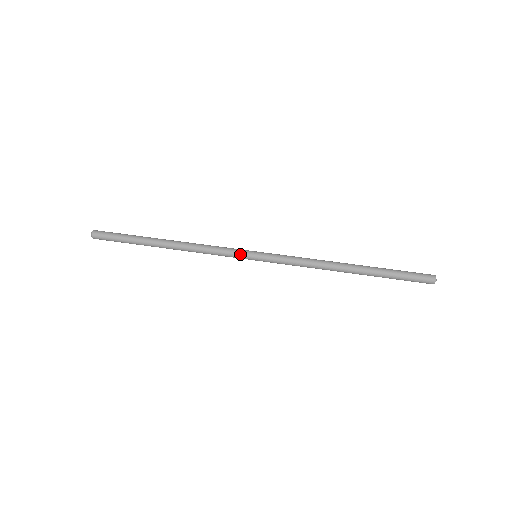
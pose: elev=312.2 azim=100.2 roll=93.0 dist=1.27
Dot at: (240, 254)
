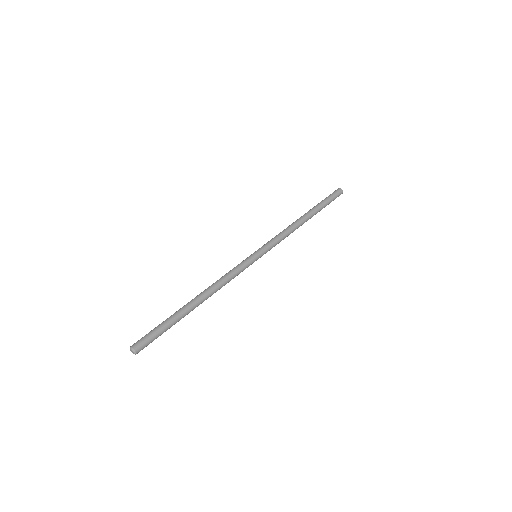
Dot at: (250, 263)
